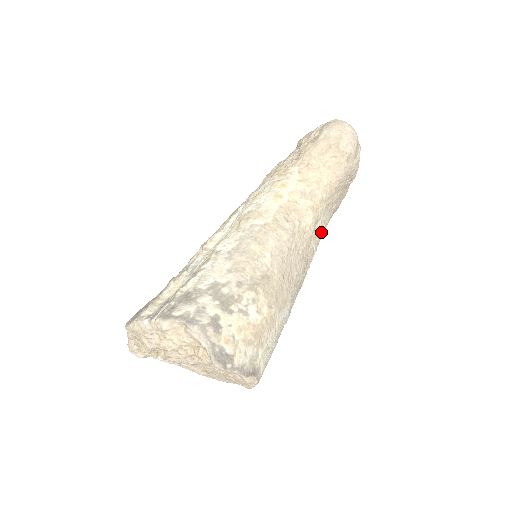
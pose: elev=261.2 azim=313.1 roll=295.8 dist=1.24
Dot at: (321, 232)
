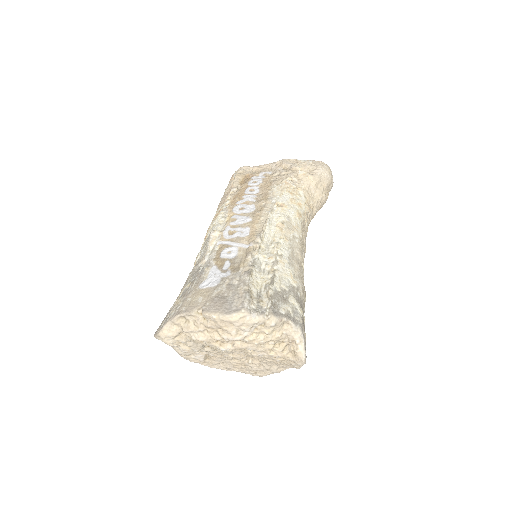
Dot at: occluded
